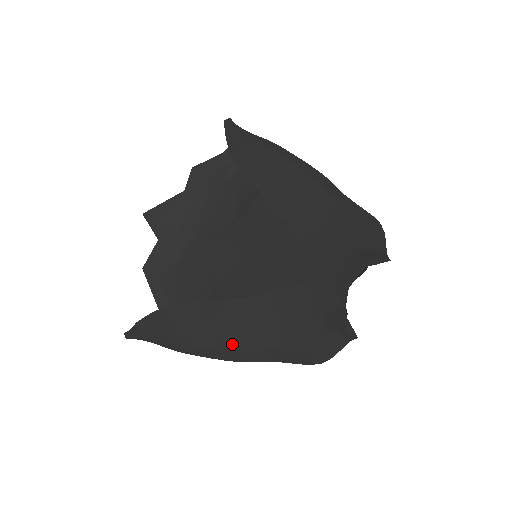
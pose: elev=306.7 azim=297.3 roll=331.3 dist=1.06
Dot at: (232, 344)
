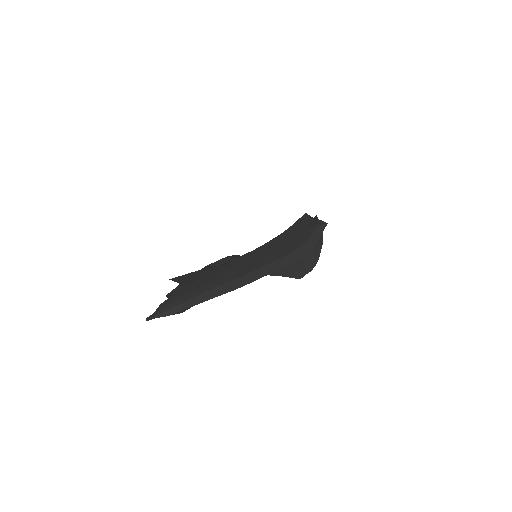
Dot at: (244, 272)
